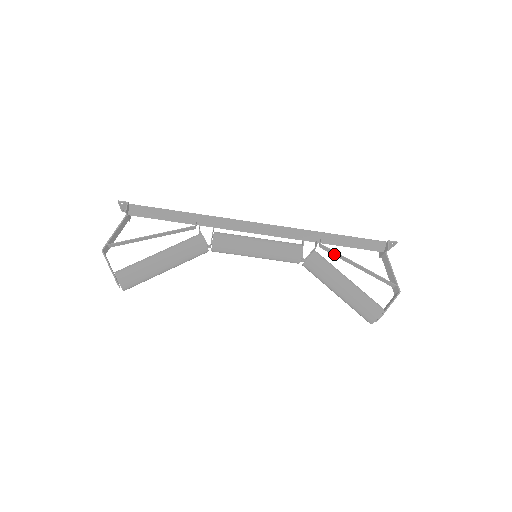
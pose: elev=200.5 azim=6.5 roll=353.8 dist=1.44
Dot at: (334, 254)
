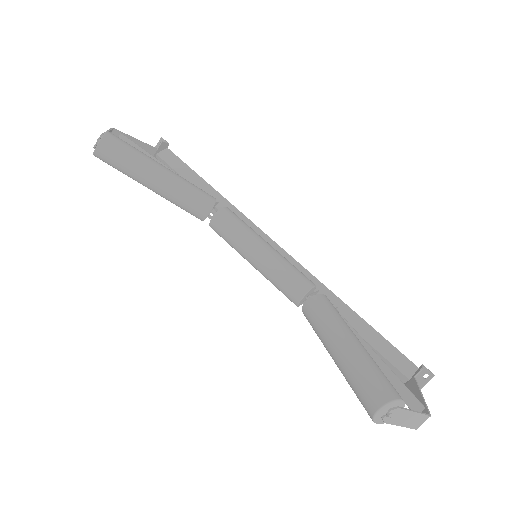
Dot at: occluded
